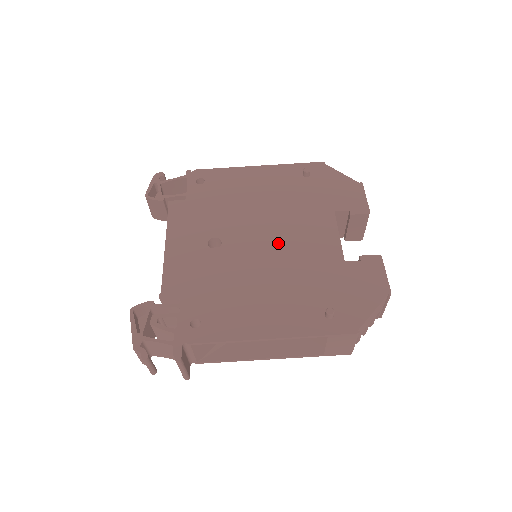
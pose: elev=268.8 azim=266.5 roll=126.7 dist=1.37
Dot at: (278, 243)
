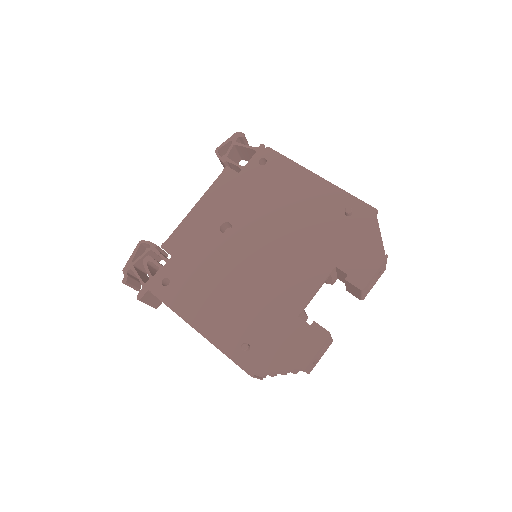
Dot at: (267, 262)
